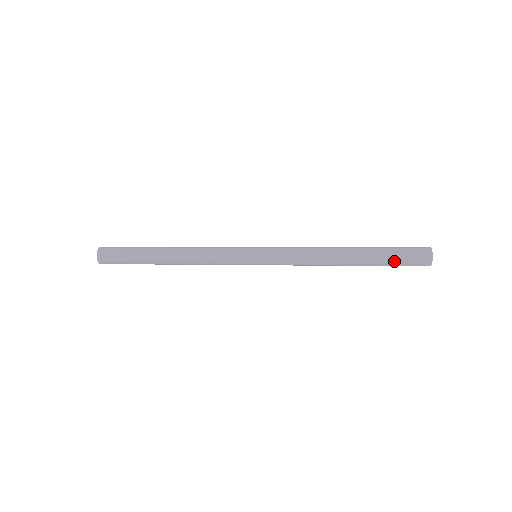
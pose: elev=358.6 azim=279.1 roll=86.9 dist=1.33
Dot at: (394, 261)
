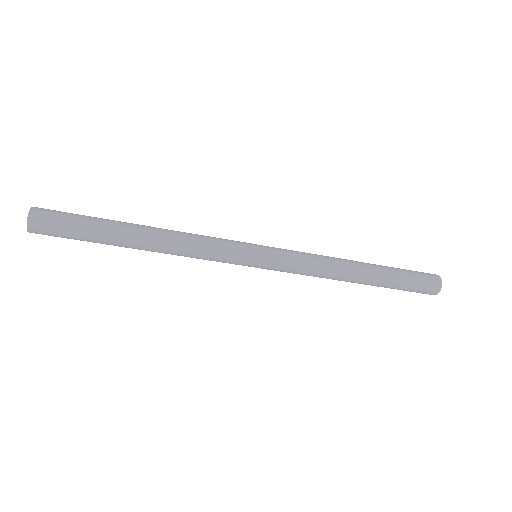
Dot at: (406, 272)
